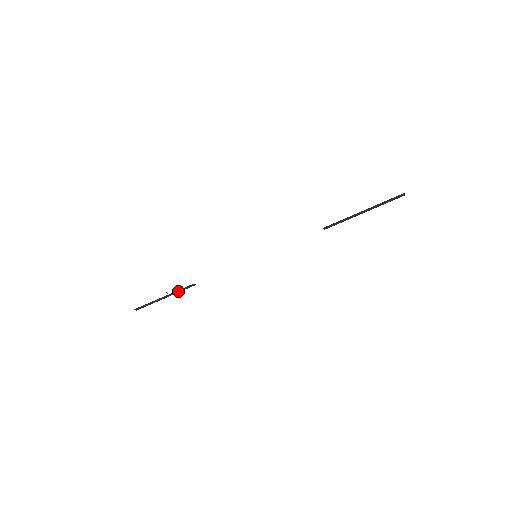
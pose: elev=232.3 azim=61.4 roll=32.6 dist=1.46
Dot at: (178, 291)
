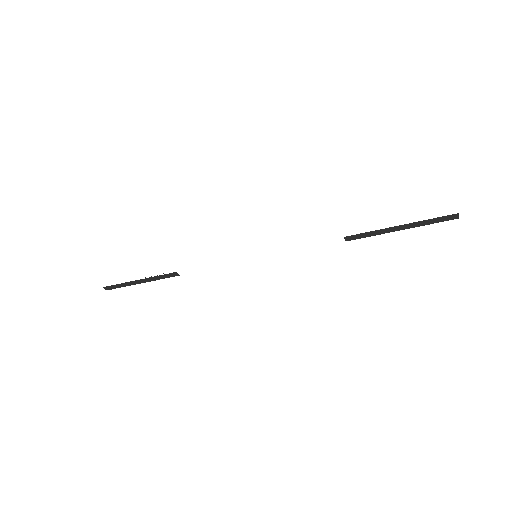
Dot at: (157, 277)
